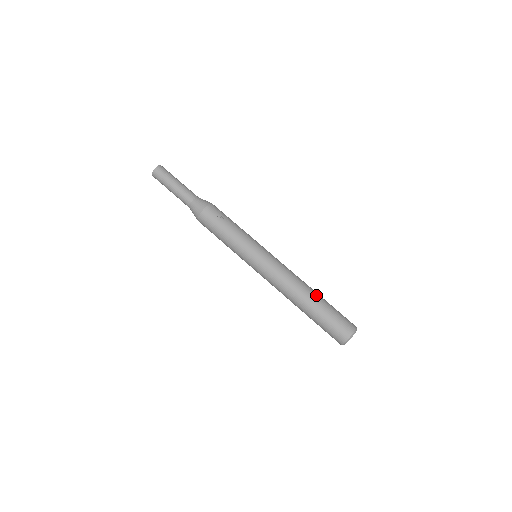
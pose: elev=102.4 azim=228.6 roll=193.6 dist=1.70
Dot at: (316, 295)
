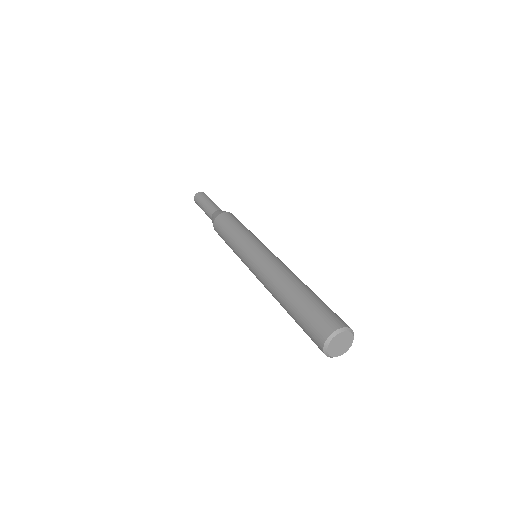
Dot at: occluded
